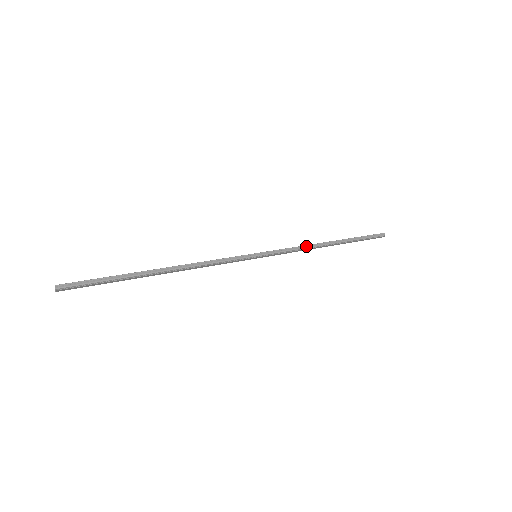
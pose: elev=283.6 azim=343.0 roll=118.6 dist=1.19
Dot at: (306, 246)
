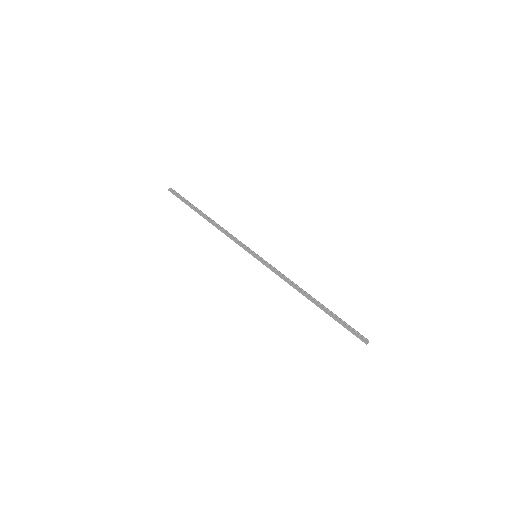
Dot at: (292, 281)
